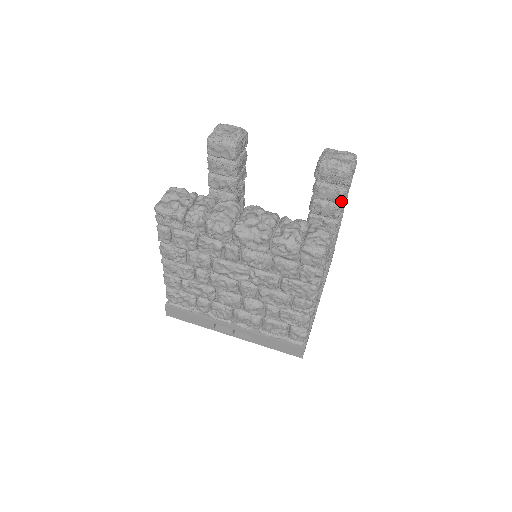
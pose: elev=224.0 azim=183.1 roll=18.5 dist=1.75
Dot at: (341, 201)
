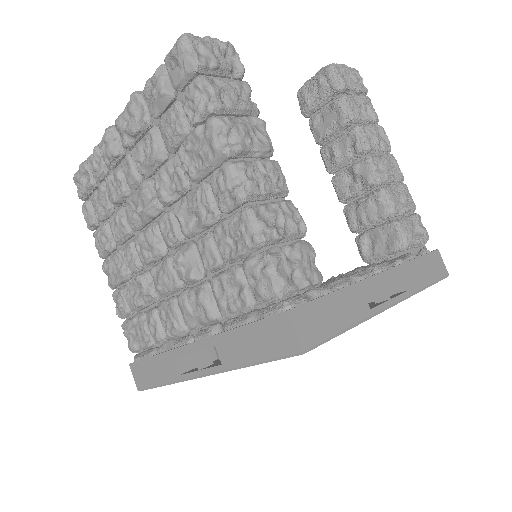
Dot at: (347, 117)
